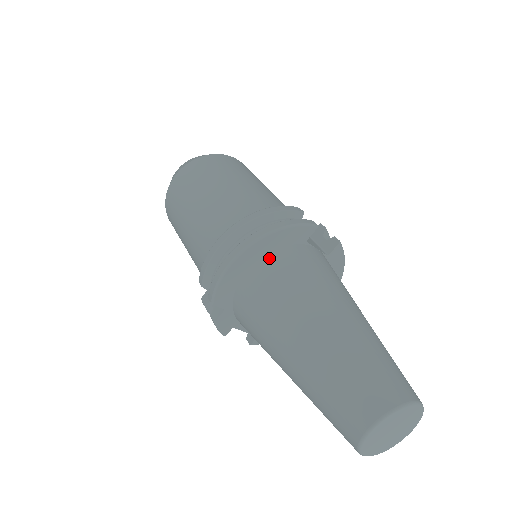
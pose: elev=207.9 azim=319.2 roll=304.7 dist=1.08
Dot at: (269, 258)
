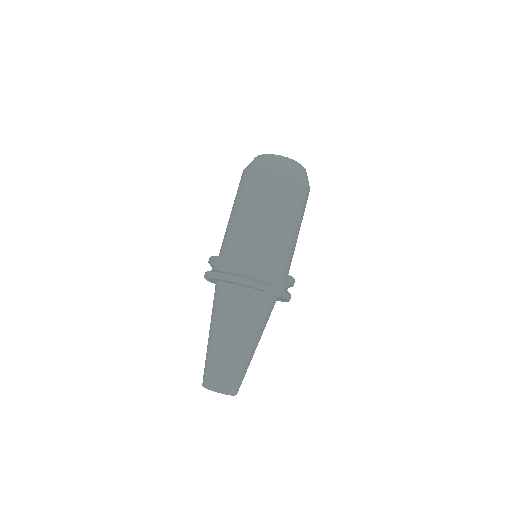
Dot at: (234, 287)
